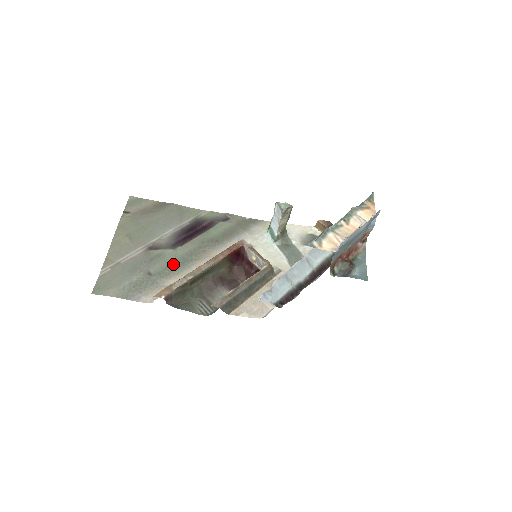
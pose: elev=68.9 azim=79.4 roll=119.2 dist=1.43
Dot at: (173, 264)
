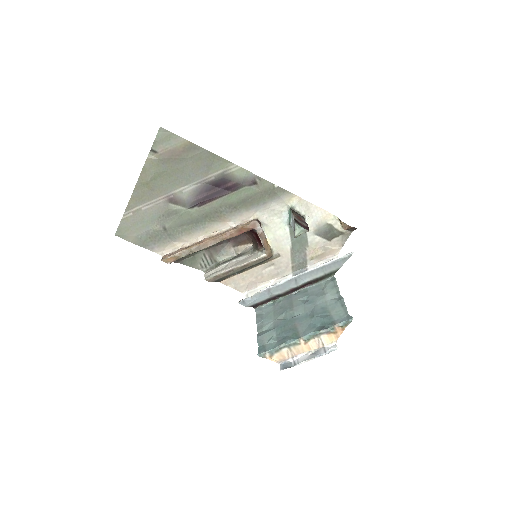
Dot at: (187, 223)
